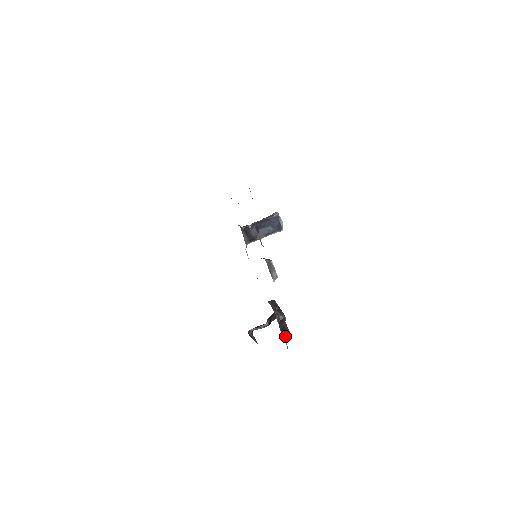
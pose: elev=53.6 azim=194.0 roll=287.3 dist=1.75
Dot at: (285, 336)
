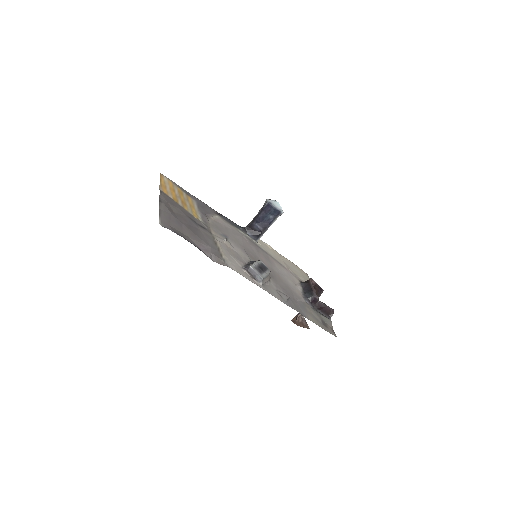
Dot at: (326, 313)
